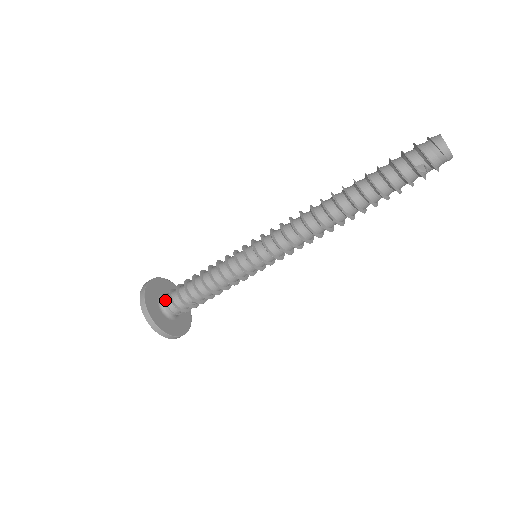
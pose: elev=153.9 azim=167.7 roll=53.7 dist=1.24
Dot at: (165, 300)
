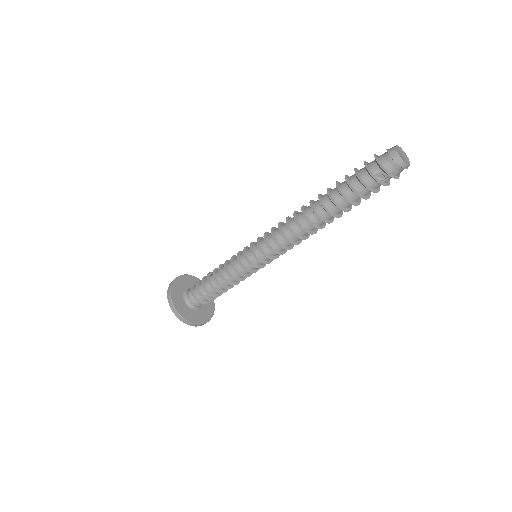
Dot at: (188, 293)
